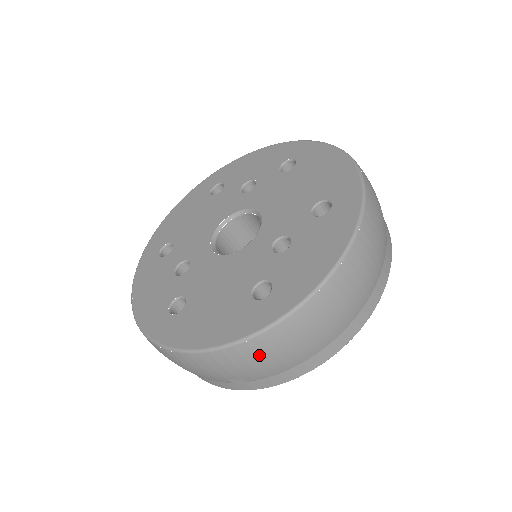
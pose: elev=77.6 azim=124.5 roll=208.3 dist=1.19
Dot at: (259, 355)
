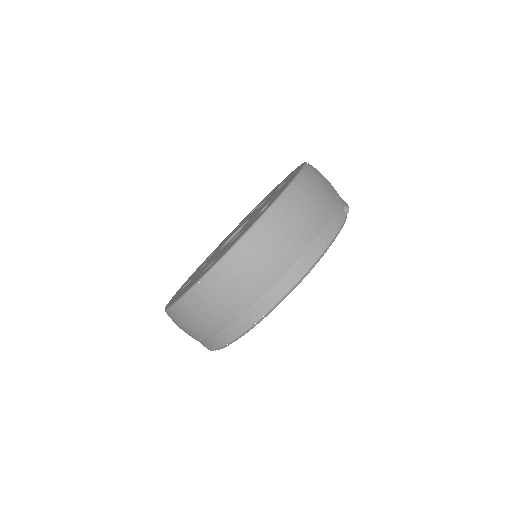
Dot at: (194, 311)
